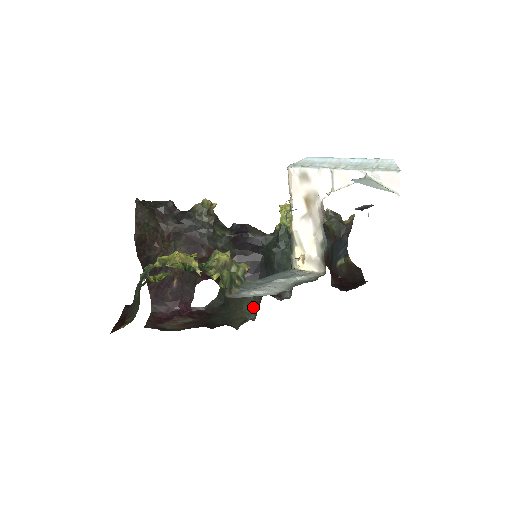
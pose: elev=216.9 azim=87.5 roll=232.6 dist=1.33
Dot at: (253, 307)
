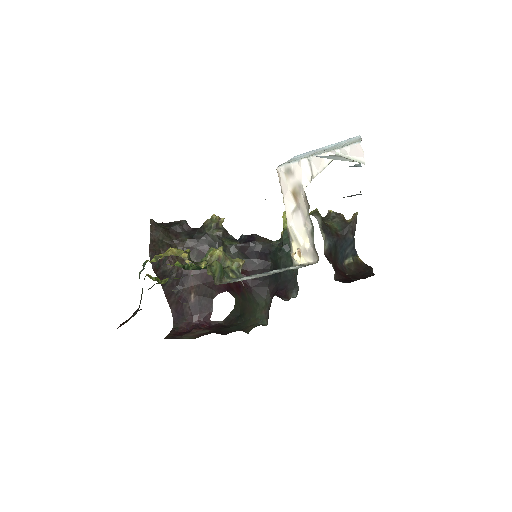
Dot at: (265, 313)
